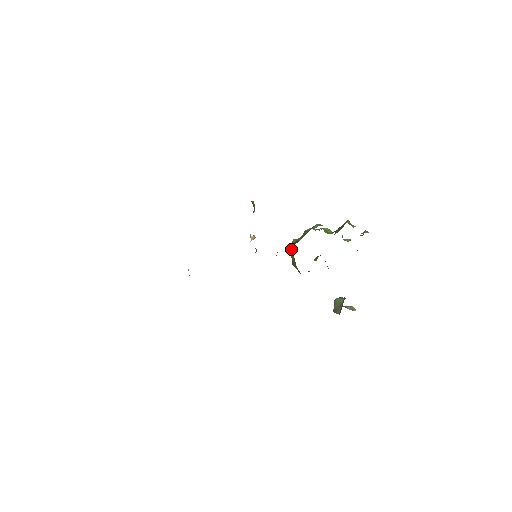
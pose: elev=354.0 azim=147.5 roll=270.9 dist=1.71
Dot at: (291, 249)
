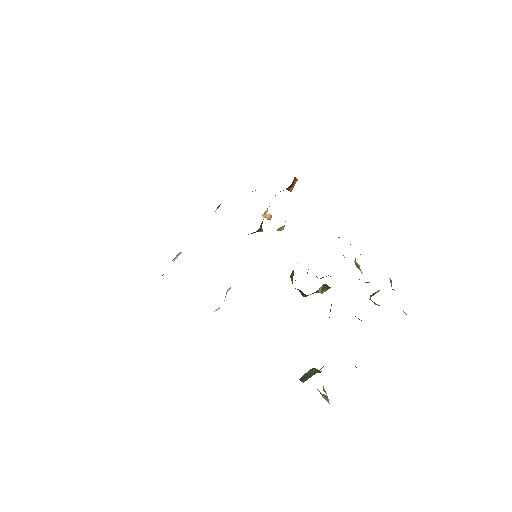
Dot at: occluded
